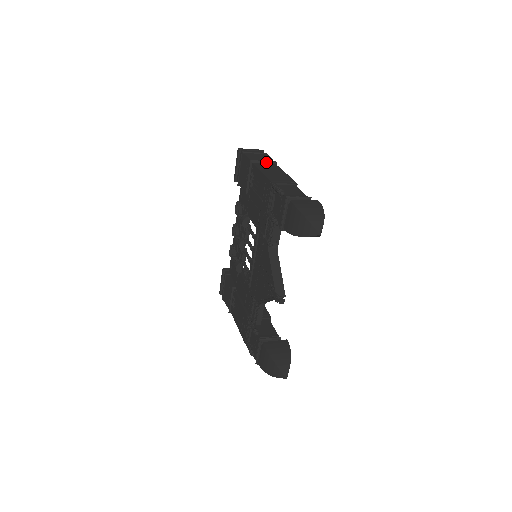
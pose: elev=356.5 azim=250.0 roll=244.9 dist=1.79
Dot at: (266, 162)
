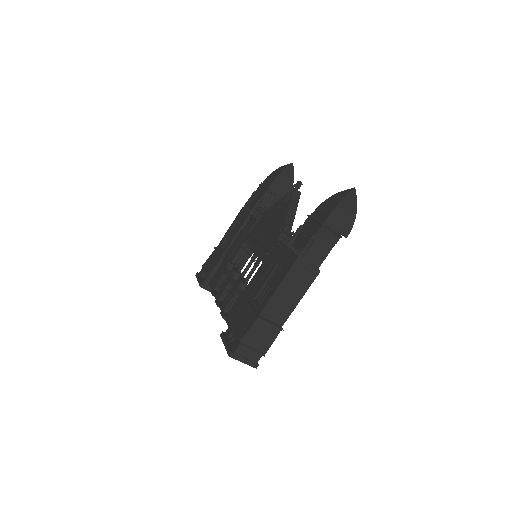
Dot at: occluded
